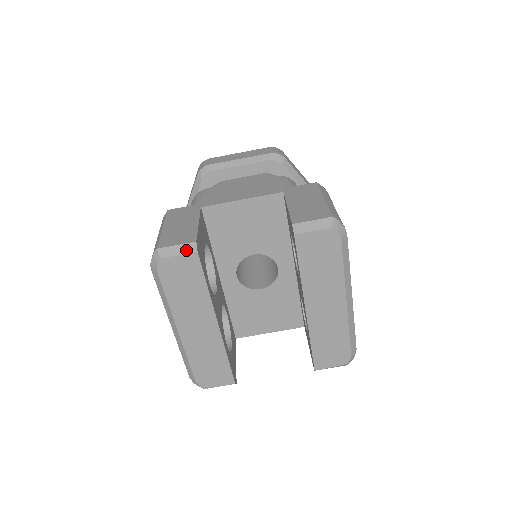
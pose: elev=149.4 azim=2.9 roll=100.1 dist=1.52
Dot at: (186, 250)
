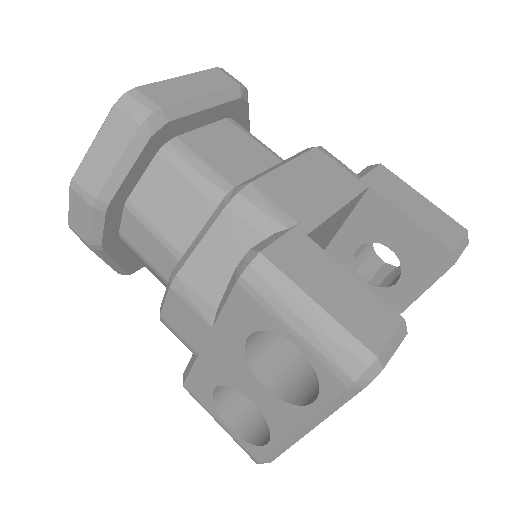
Dot at: (400, 338)
